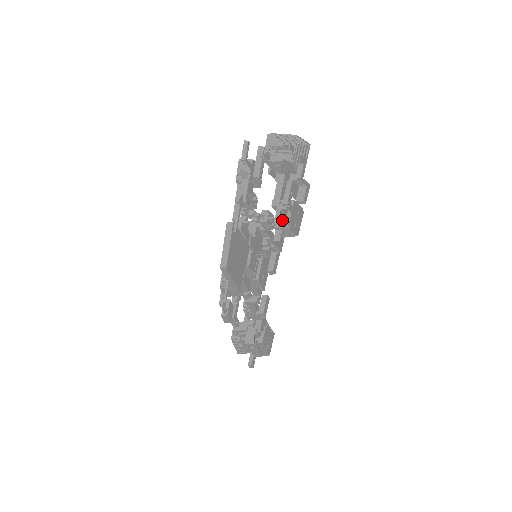
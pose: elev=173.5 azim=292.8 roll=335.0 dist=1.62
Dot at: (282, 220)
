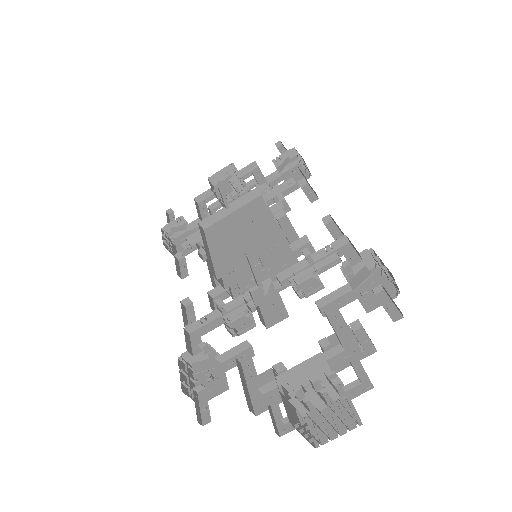
Dot at: occluded
